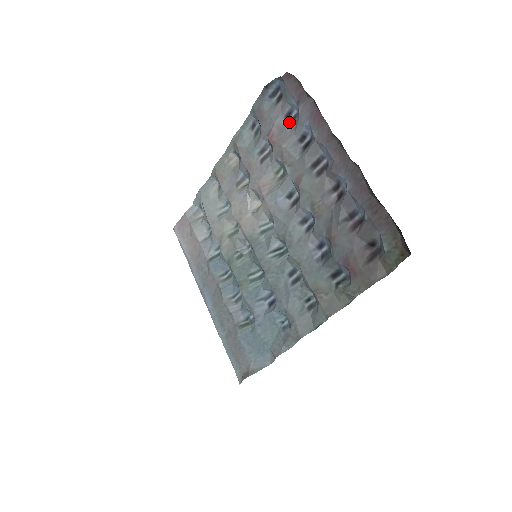
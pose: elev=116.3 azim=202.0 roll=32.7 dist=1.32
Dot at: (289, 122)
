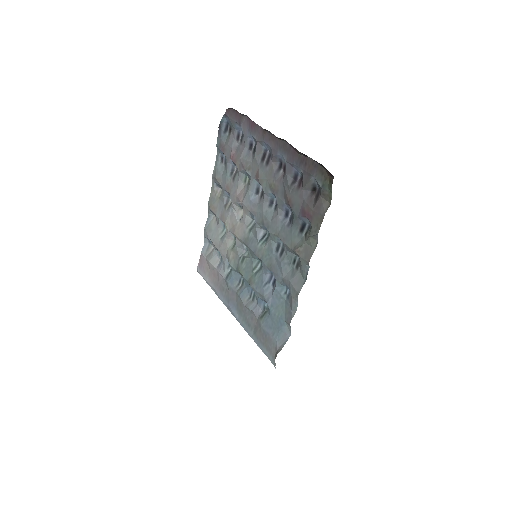
Dot at: (240, 141)
